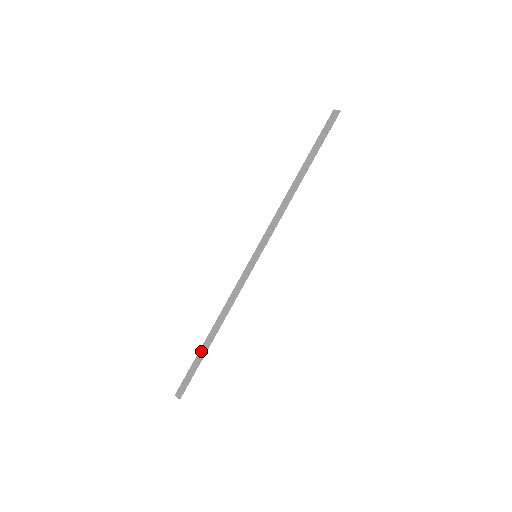
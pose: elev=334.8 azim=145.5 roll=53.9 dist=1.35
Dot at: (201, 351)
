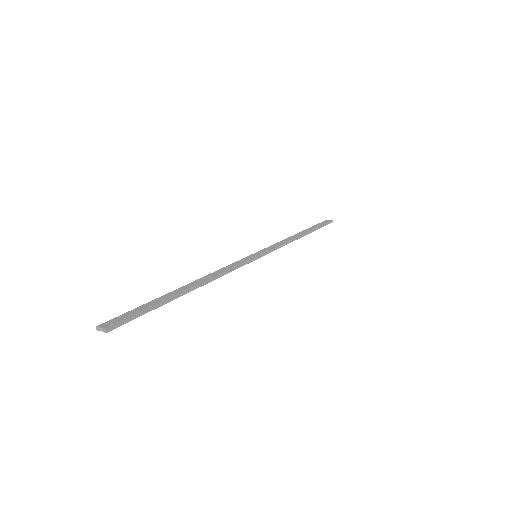
Dot at: (166, 296)
